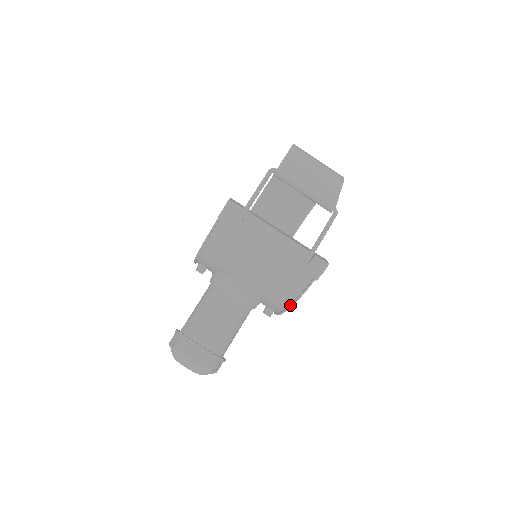
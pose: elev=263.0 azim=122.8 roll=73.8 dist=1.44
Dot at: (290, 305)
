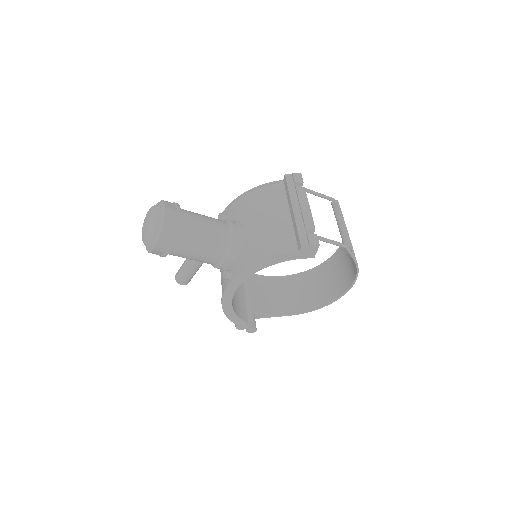
Dot at: (258, 261)
